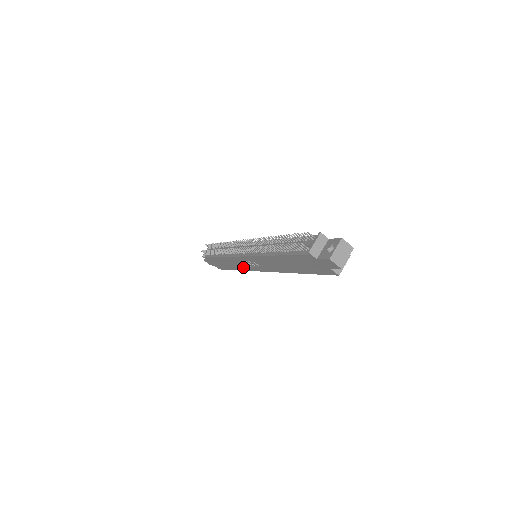
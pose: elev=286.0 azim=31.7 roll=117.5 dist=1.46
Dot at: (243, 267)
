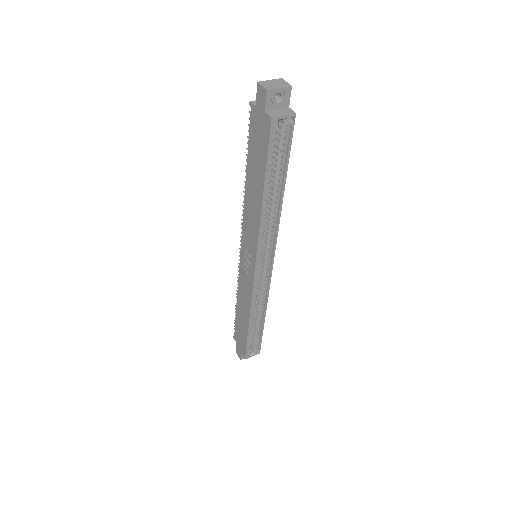
Dot at: (248, 294)
